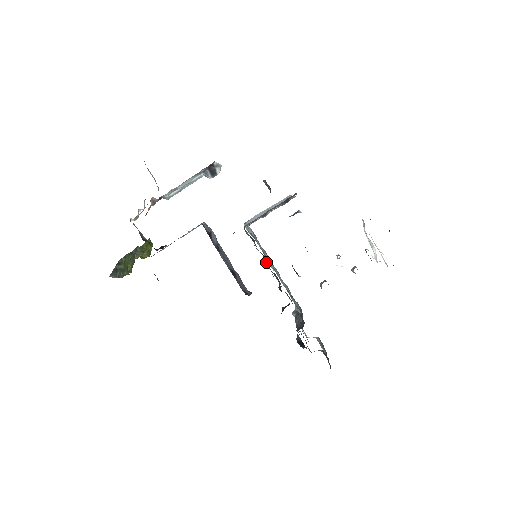
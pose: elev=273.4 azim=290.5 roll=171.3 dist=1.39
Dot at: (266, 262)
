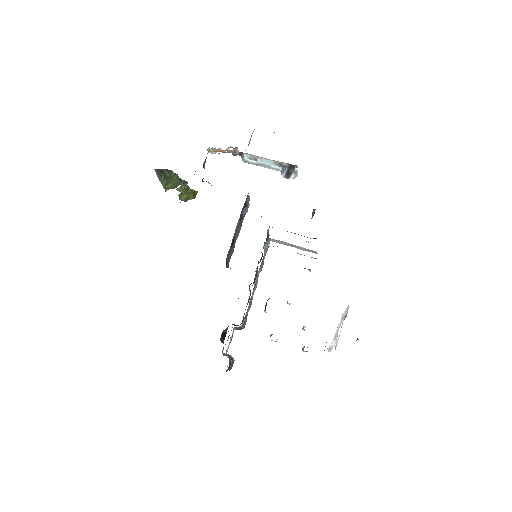
Dot at: occluded
